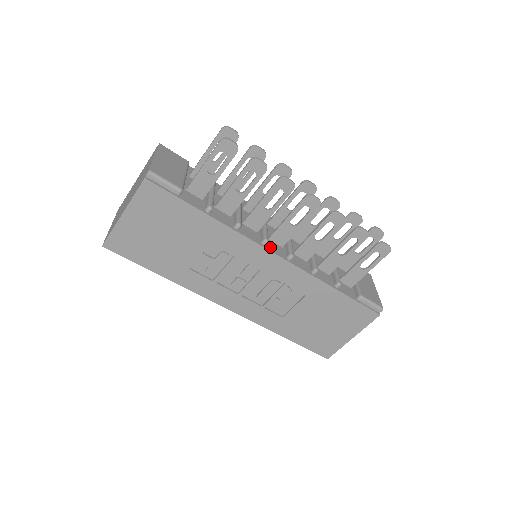
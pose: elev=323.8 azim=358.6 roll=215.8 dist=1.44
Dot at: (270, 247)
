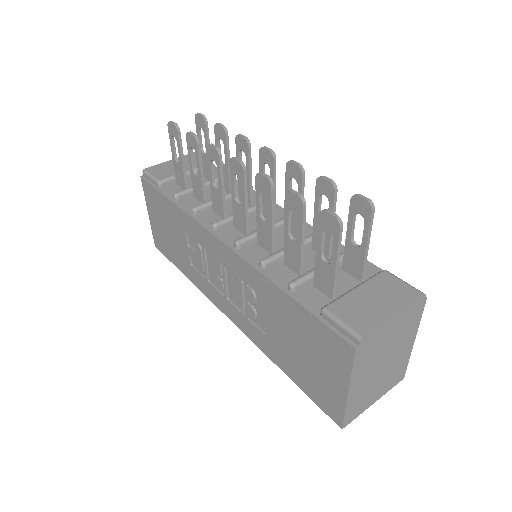
Dot at: (222, 233)
